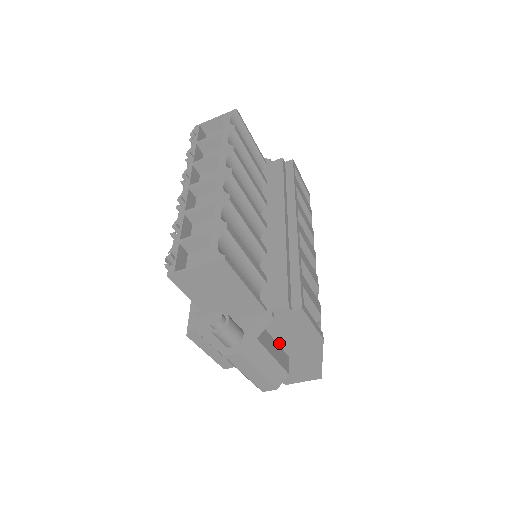
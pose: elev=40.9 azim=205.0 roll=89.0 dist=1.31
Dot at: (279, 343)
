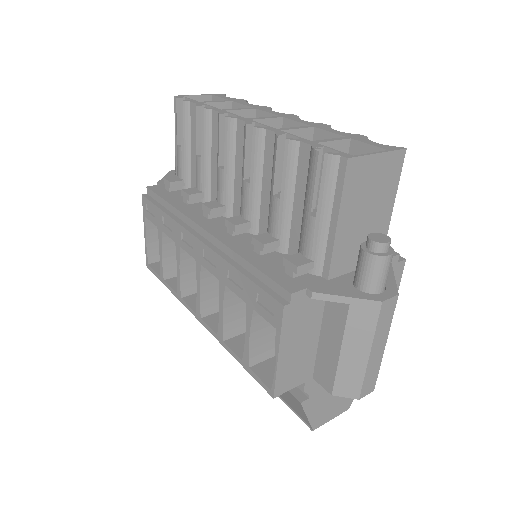
Dot at: occluded
